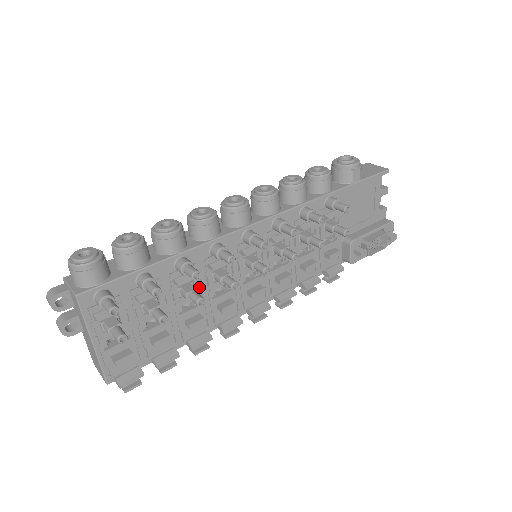
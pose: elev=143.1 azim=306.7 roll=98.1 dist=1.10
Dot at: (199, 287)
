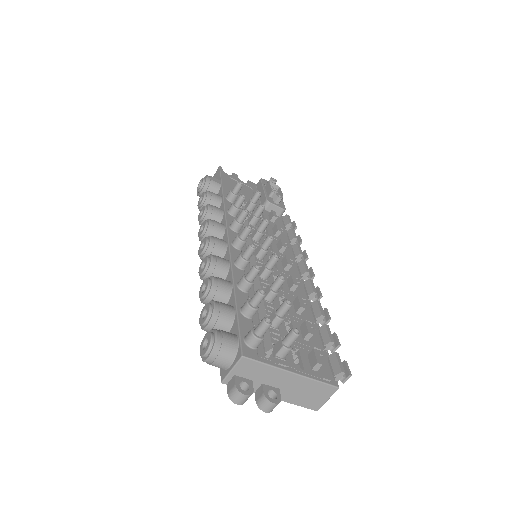
Dot at: occluded
